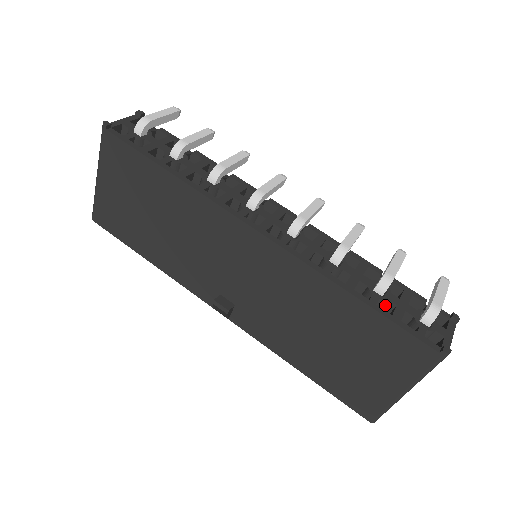
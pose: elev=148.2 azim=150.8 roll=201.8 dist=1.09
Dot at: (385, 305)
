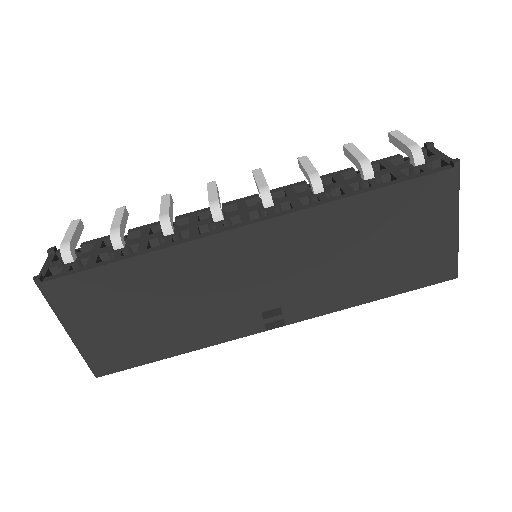
Dot at: (382, 182)
